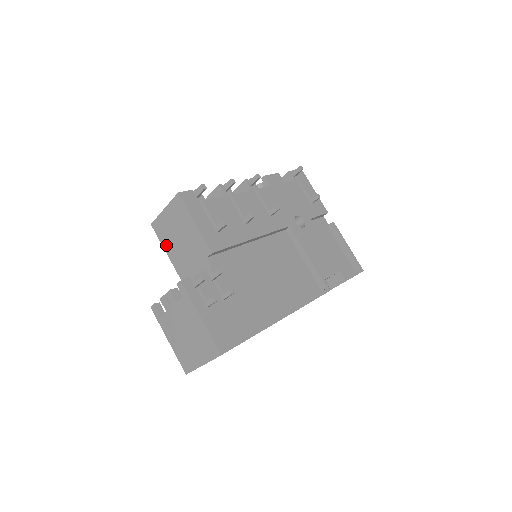
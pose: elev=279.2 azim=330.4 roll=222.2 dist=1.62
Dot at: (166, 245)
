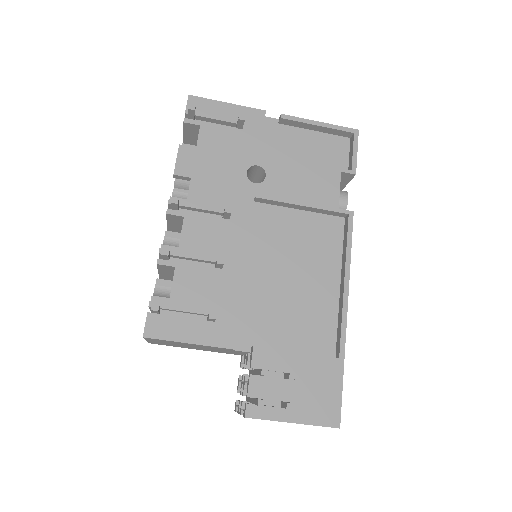
Dot at: (182, 347)
